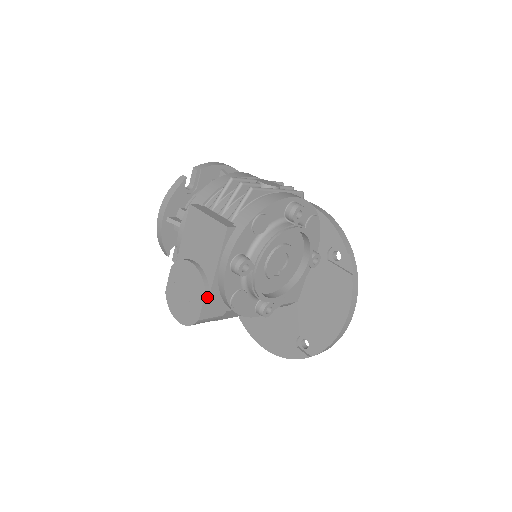
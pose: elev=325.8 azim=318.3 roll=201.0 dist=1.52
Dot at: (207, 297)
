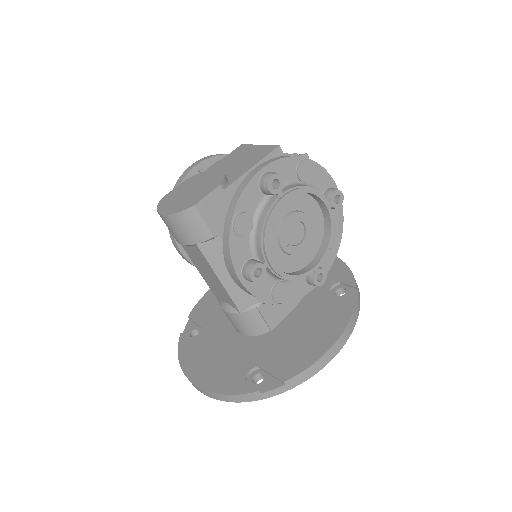
Dot at: (219, 191)
